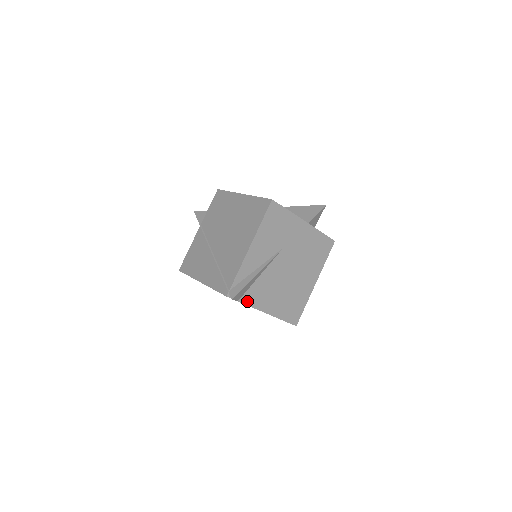
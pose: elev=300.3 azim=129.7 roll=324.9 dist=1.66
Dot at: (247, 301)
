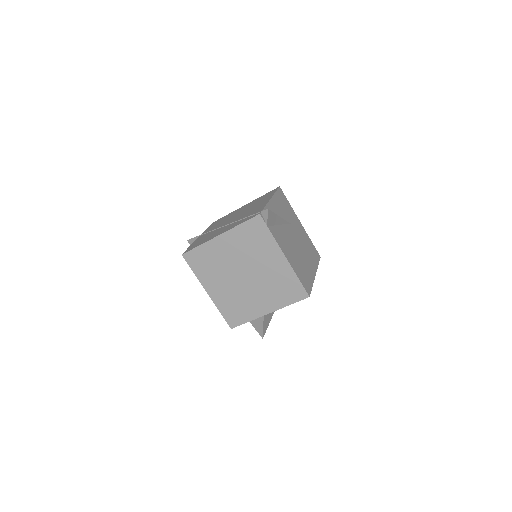
Dot at: (273, 234)
